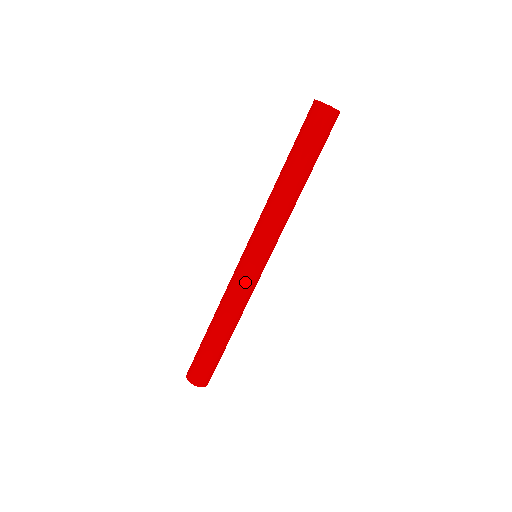
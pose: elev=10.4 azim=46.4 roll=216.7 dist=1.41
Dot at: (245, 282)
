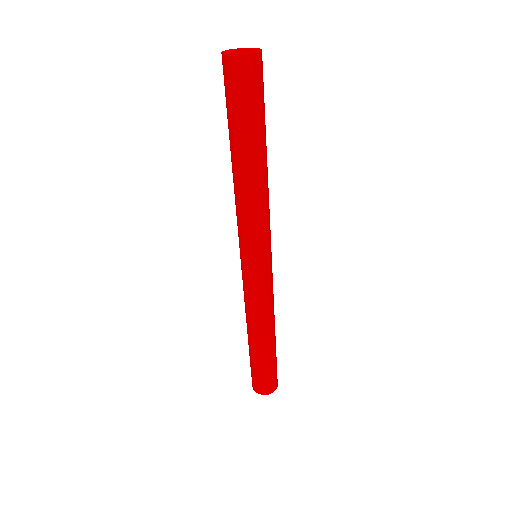
Dot at: (256, 290)
